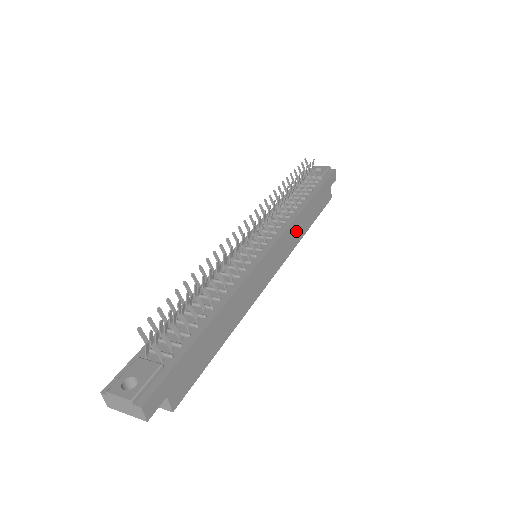
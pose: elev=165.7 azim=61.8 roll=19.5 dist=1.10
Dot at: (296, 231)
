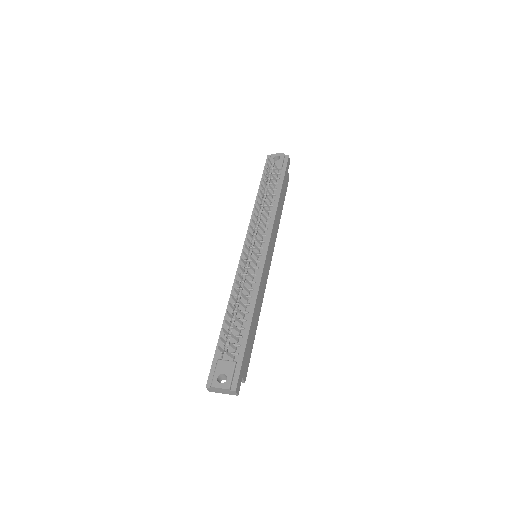
Dot at: (276, 225)
